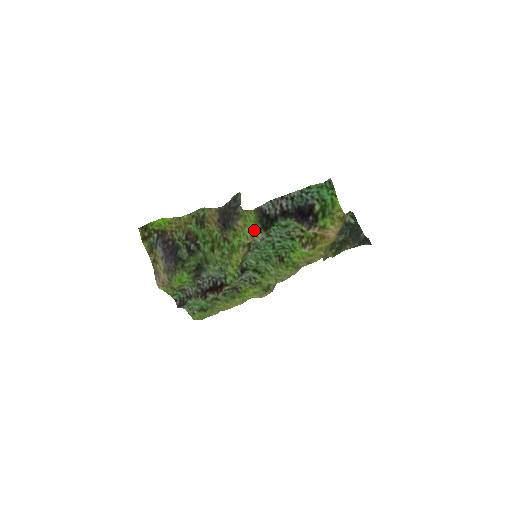
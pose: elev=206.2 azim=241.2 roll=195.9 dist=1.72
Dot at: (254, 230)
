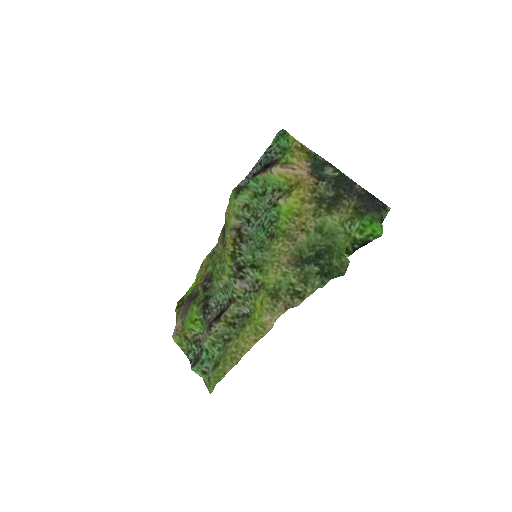
Dot at: (233, 202)
